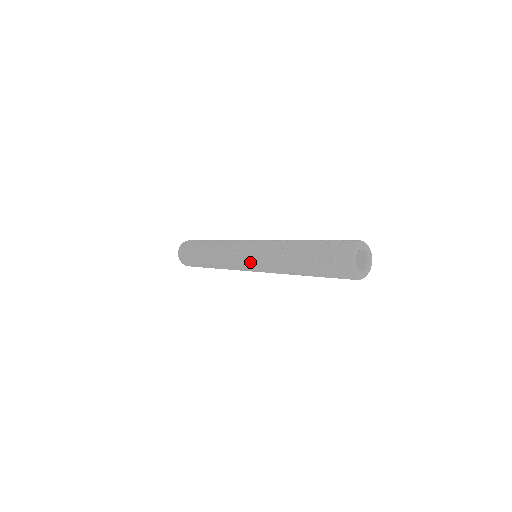
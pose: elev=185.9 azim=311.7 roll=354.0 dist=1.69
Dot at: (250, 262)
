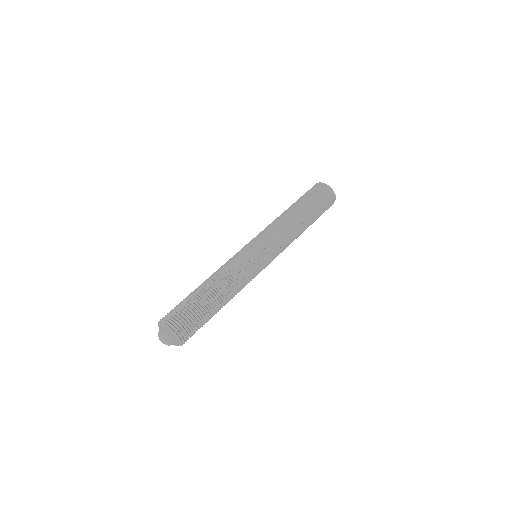
Dot at: (261, 243)
